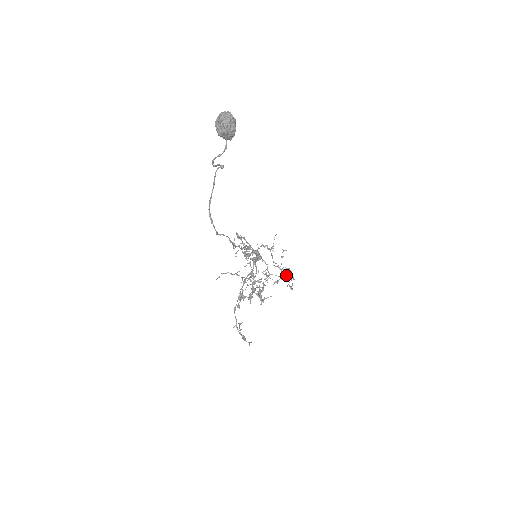
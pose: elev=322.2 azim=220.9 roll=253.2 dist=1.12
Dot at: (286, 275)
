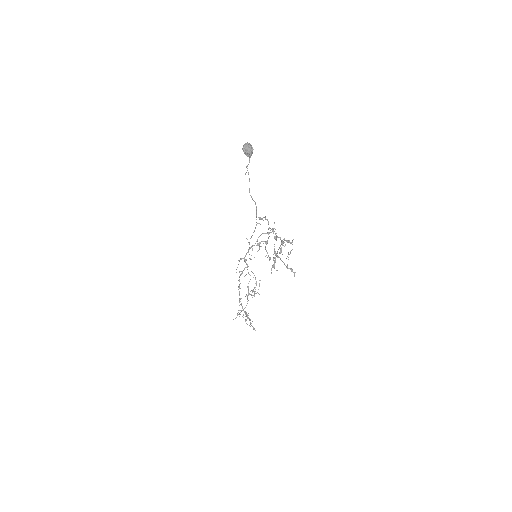
Dot at: (247, 318)
